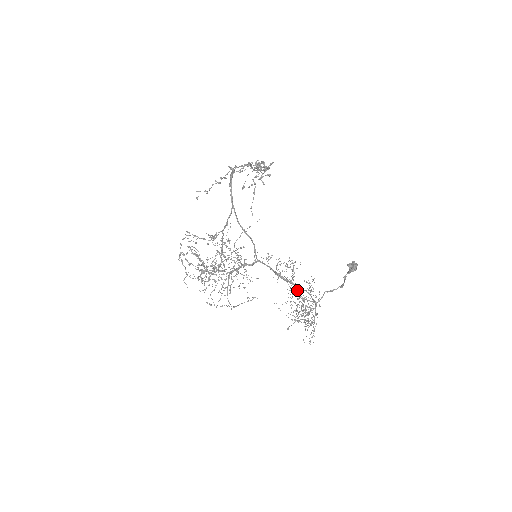
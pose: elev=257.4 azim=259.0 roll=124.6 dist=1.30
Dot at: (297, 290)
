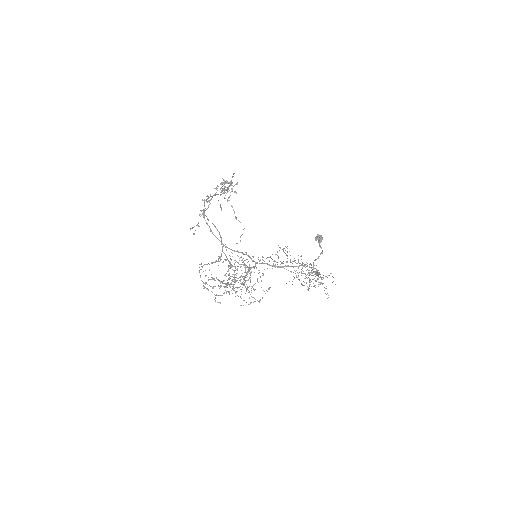
Dot at: occluded
